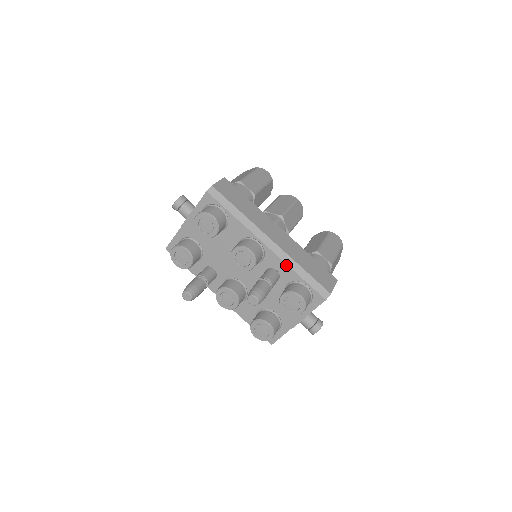
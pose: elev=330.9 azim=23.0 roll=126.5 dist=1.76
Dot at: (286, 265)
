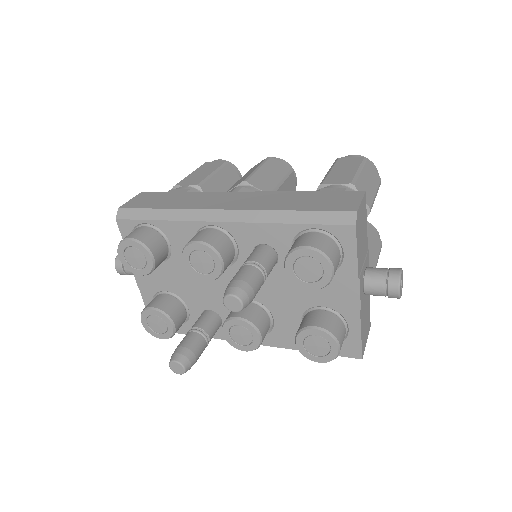
Dot at: (264, 225)
